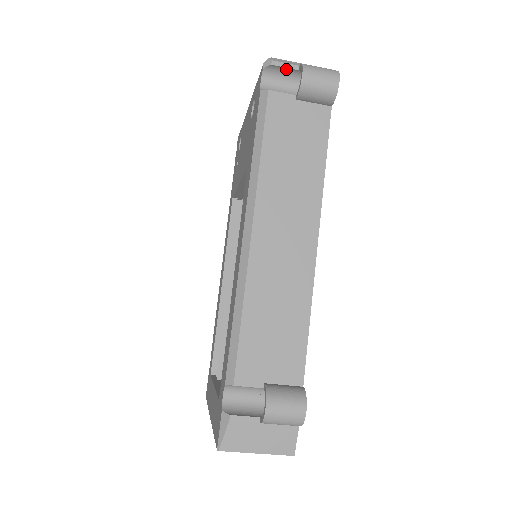
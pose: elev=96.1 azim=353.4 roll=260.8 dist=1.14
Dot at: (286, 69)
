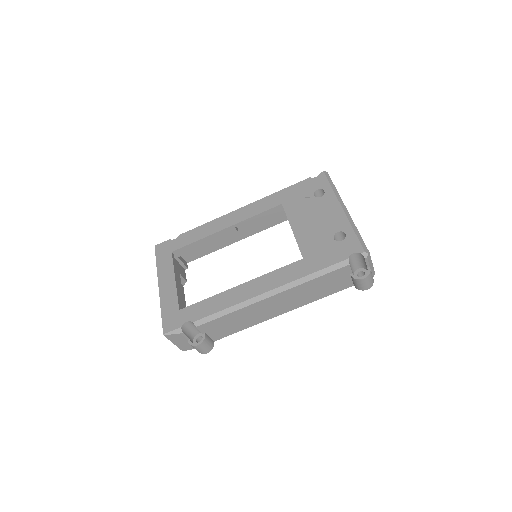
Dot at: (366, 262)
